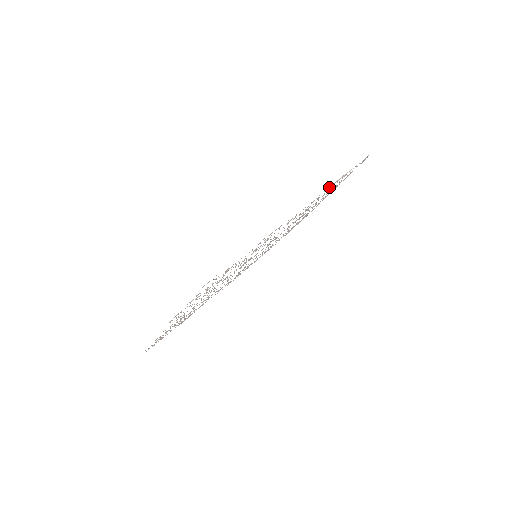
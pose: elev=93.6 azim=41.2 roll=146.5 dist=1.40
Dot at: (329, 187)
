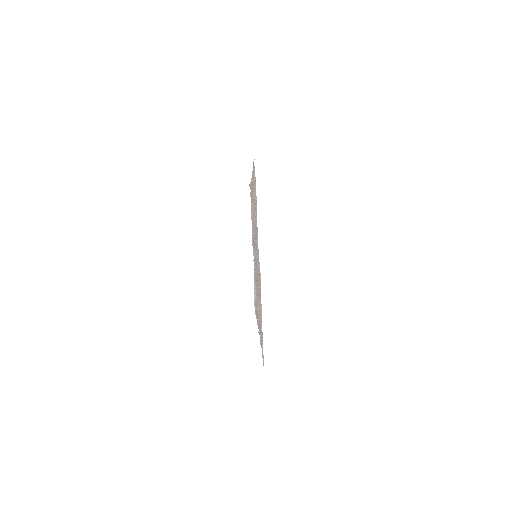
Dot at: (251, 181)
